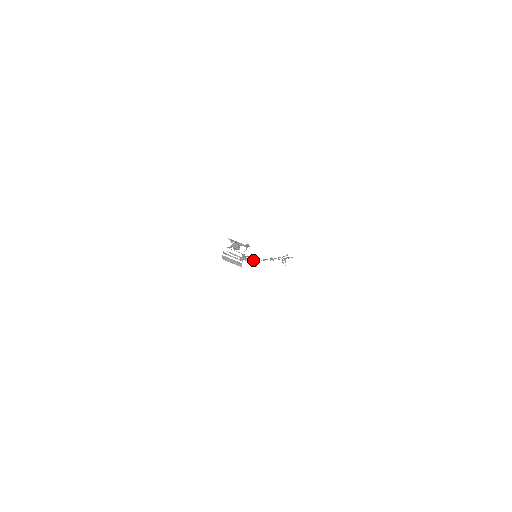
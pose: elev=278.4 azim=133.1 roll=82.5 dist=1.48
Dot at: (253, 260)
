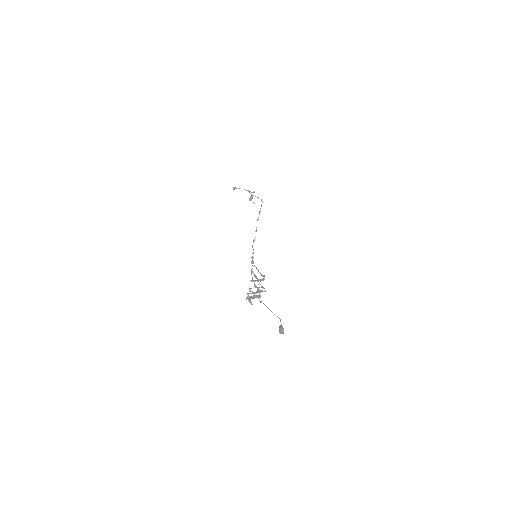
Dot at: (252, 258)
